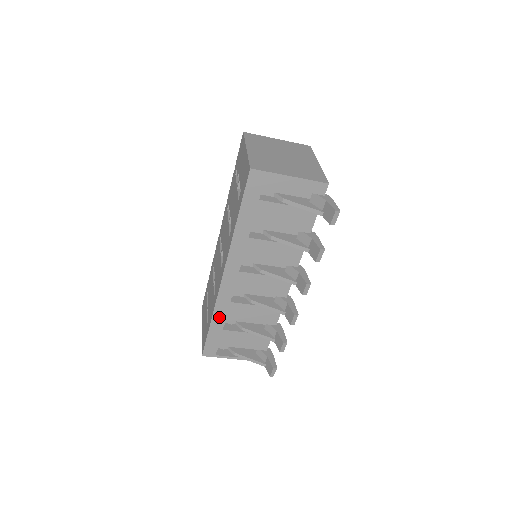
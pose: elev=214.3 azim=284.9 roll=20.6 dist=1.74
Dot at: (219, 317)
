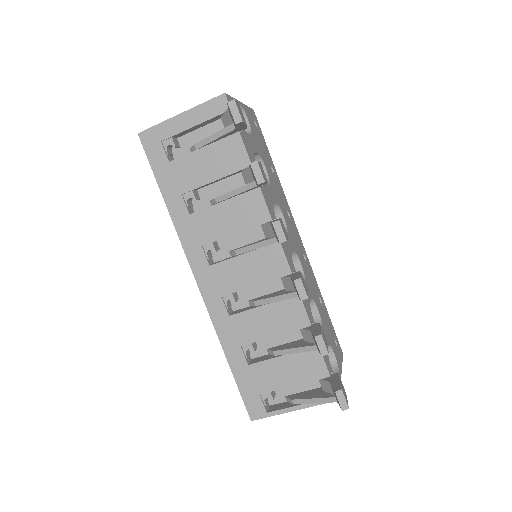
Dot at: (231, 346)
